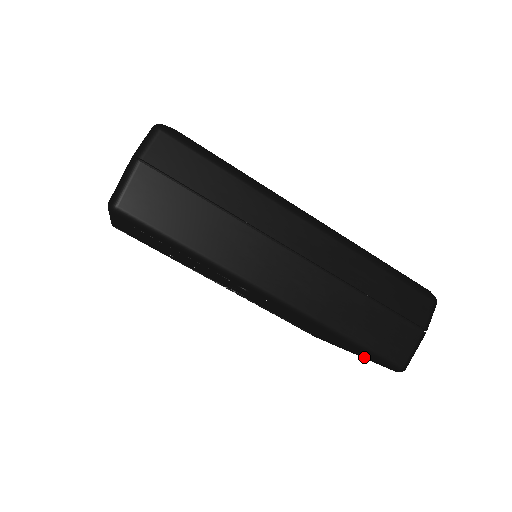
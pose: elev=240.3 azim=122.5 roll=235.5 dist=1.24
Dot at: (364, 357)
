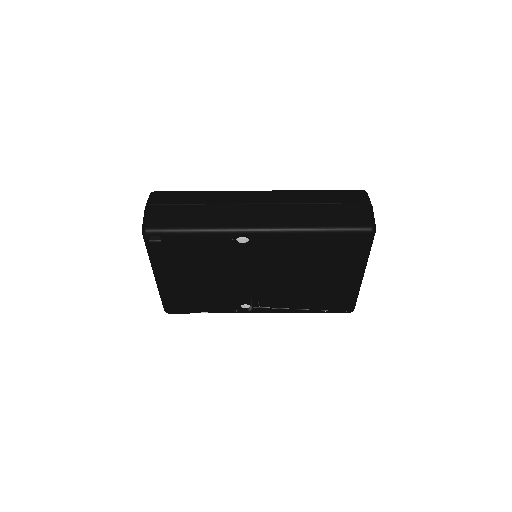
Dot at: (358, 255)
